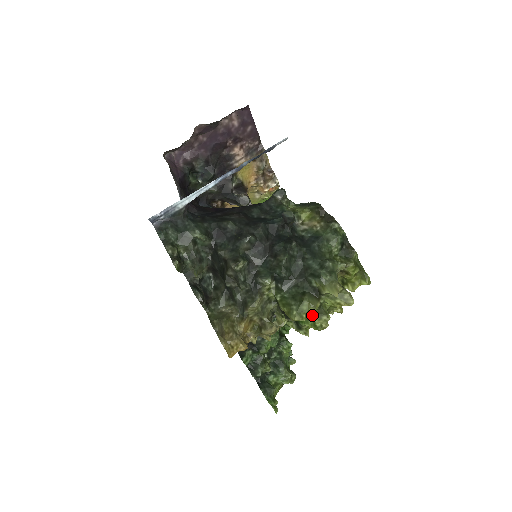
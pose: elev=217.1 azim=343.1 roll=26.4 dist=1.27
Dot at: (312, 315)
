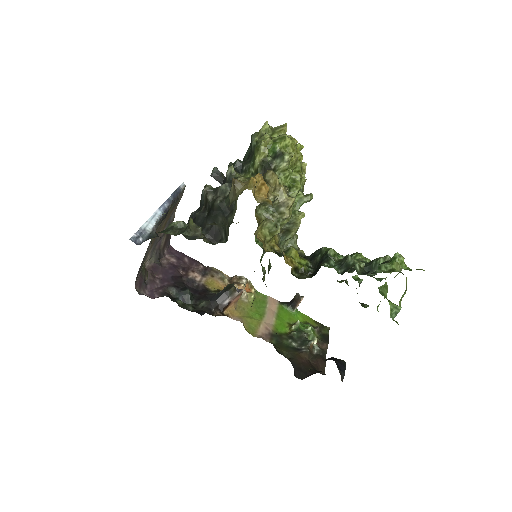
Dot at: (272, 139)
